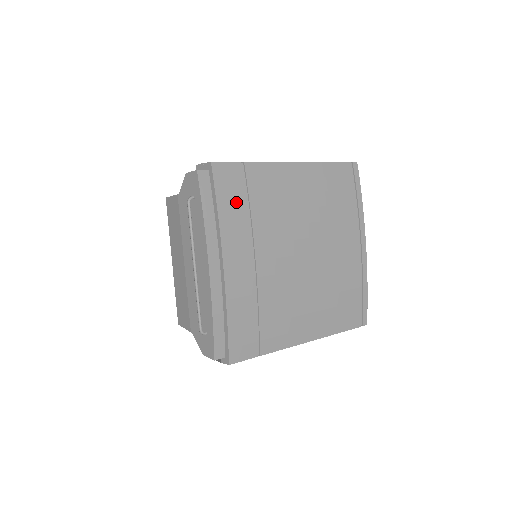
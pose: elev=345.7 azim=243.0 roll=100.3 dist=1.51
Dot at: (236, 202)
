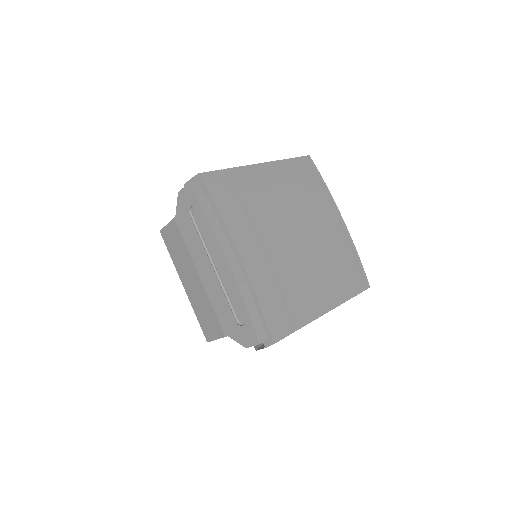
Dot at: (230, 201)
